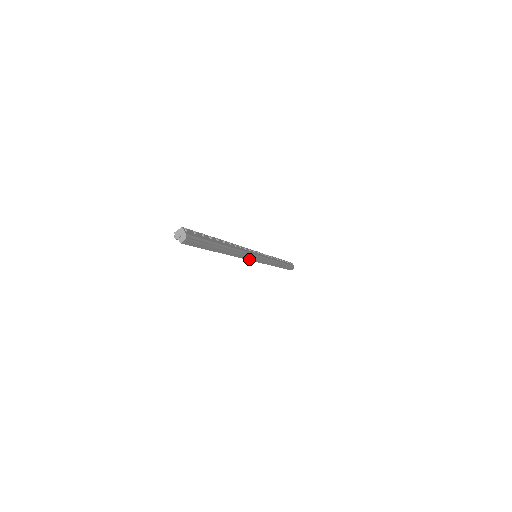
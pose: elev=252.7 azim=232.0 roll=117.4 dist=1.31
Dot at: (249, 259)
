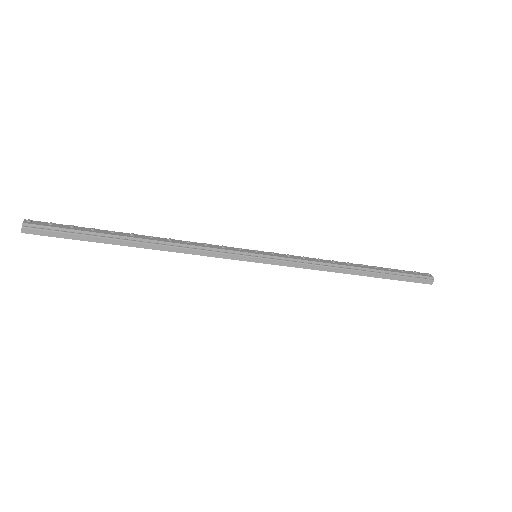
Dot at: (227, 257)
